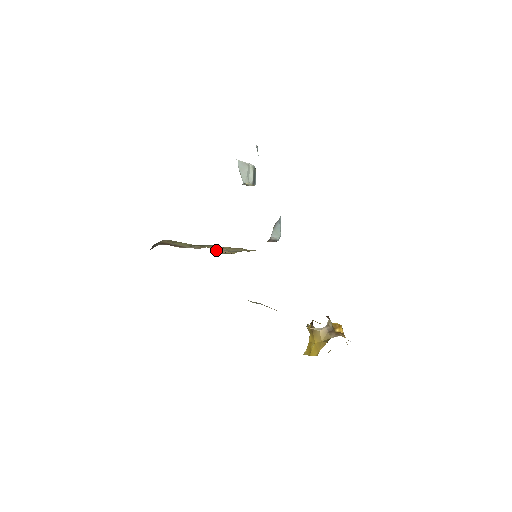
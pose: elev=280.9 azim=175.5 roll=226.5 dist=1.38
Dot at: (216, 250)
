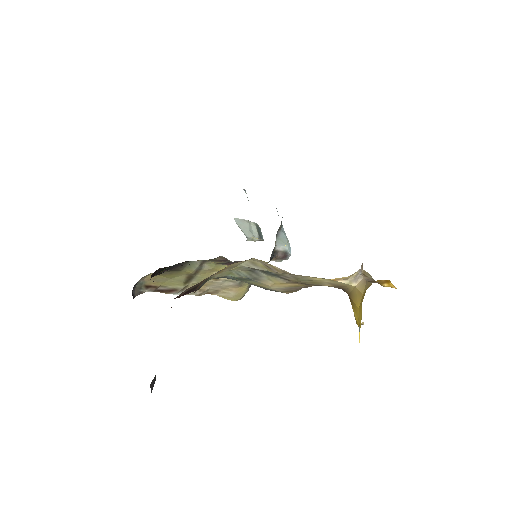
Dot at: (224, 294)
